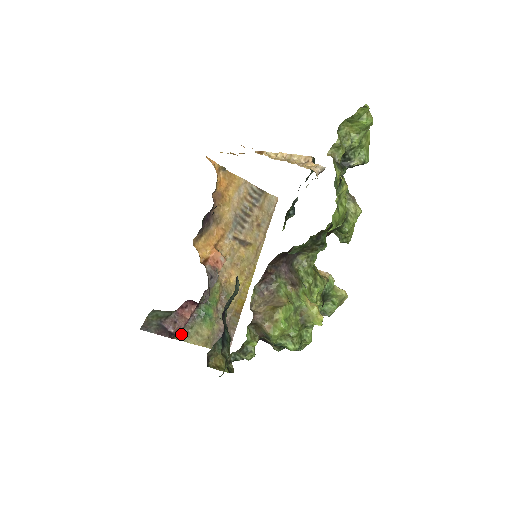
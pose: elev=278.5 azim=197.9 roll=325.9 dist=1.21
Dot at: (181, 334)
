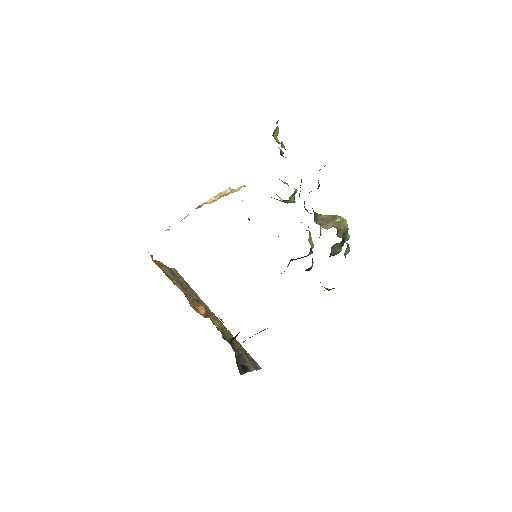
Dot at: occluded
